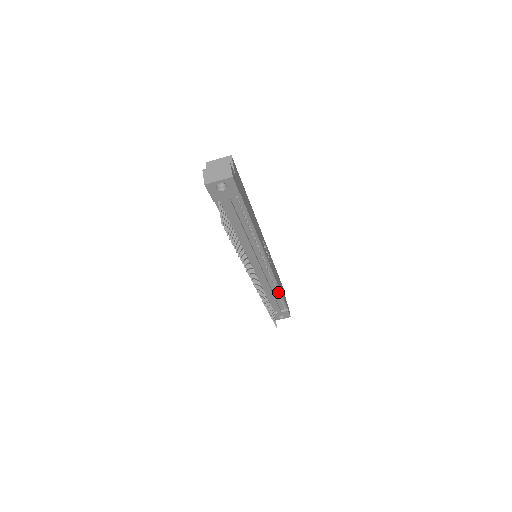
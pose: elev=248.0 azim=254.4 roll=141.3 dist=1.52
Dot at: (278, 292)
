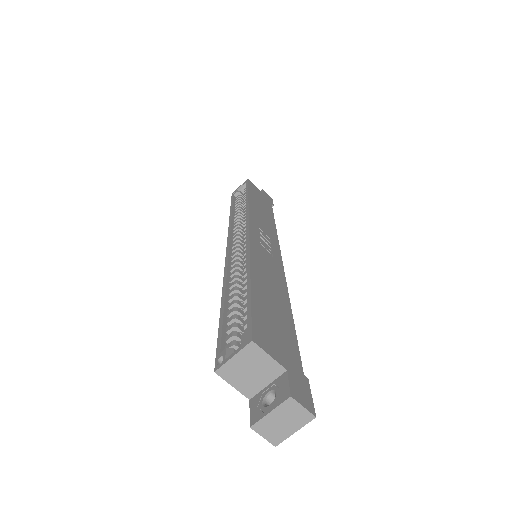
Dot at: occluded
